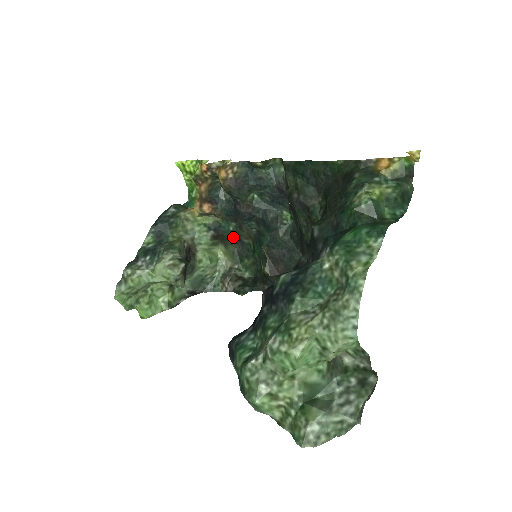
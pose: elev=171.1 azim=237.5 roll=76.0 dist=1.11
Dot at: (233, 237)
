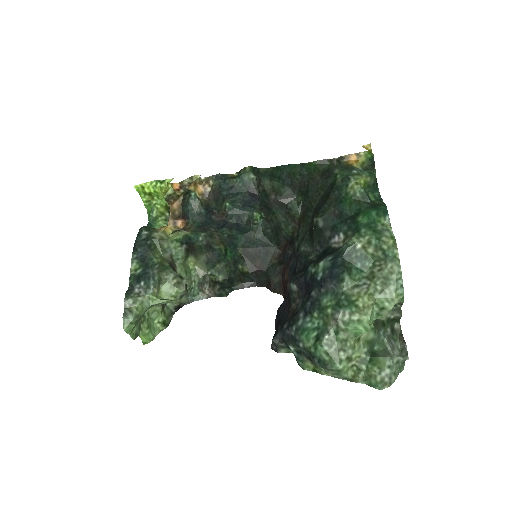
Dot at: (203, 246)
